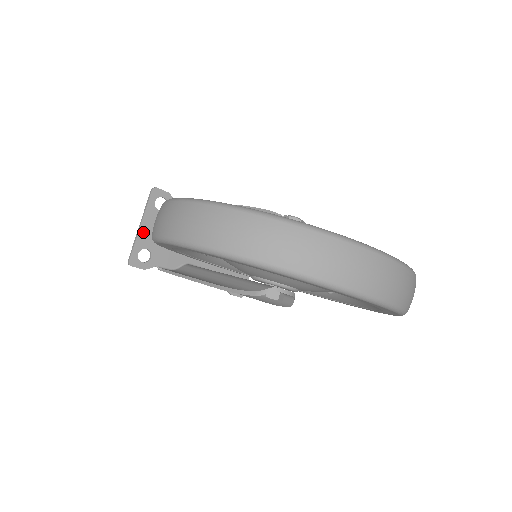
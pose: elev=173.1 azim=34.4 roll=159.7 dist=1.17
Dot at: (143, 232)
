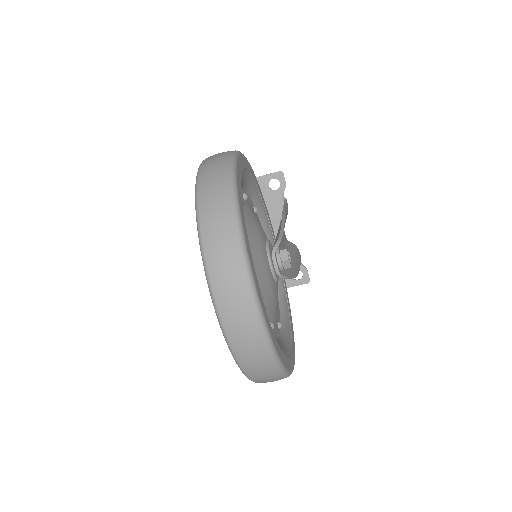
Dot at: occluded
